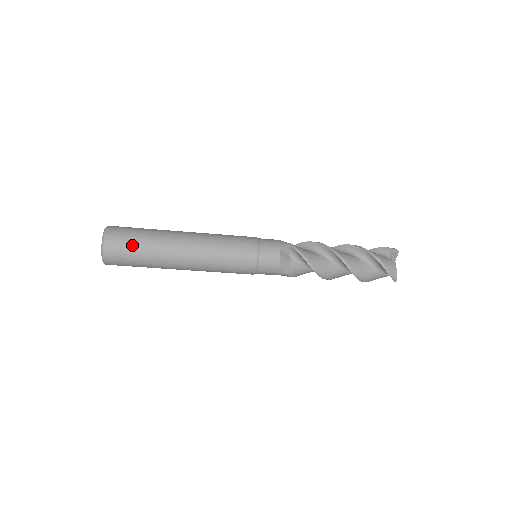
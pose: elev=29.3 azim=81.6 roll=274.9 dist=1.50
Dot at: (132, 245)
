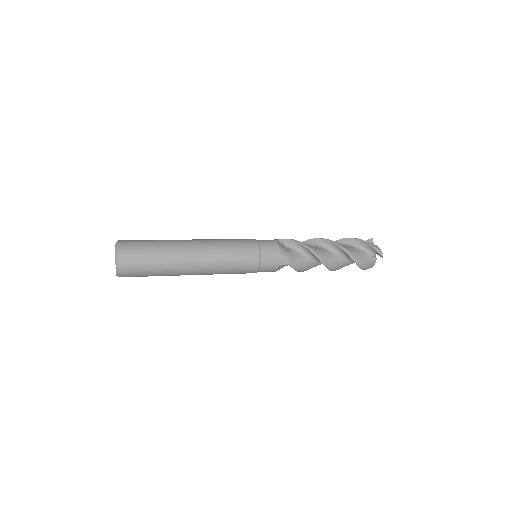
Dot at: (145, 275)
